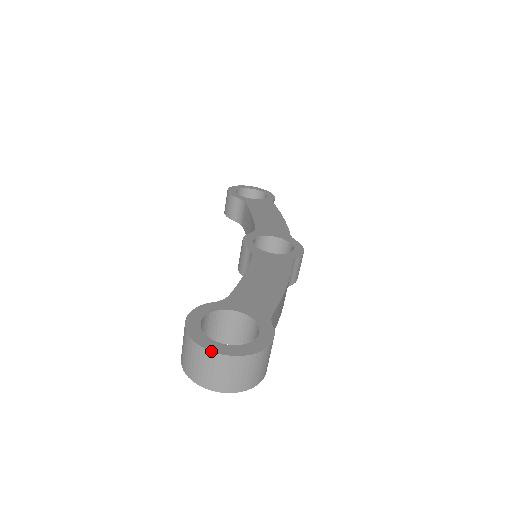
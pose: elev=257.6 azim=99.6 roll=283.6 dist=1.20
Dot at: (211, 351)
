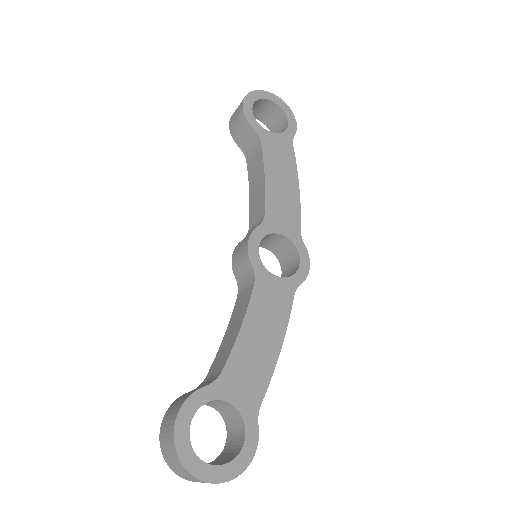
Dot at: (197, 478)
